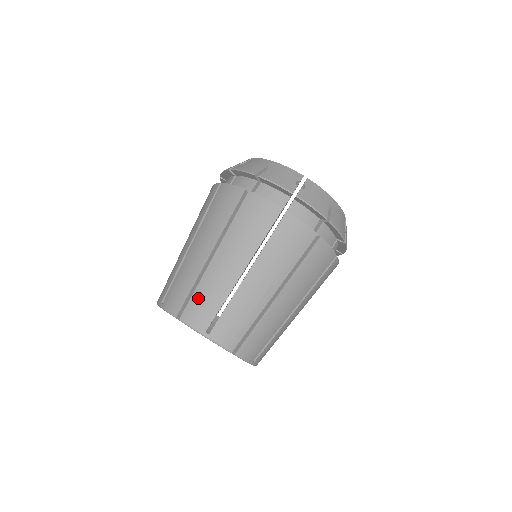
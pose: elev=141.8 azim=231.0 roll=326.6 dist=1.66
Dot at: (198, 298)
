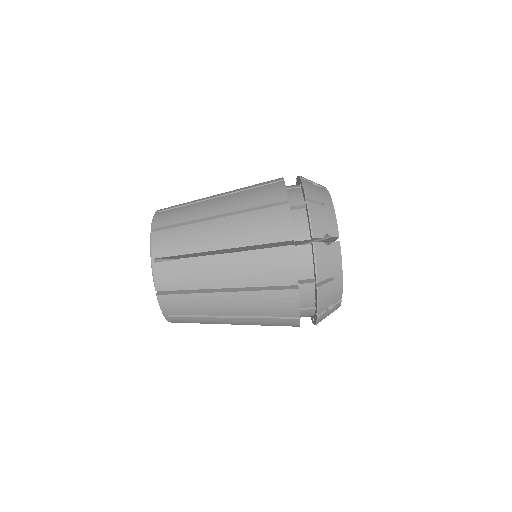
Dot at: (176, 233)
